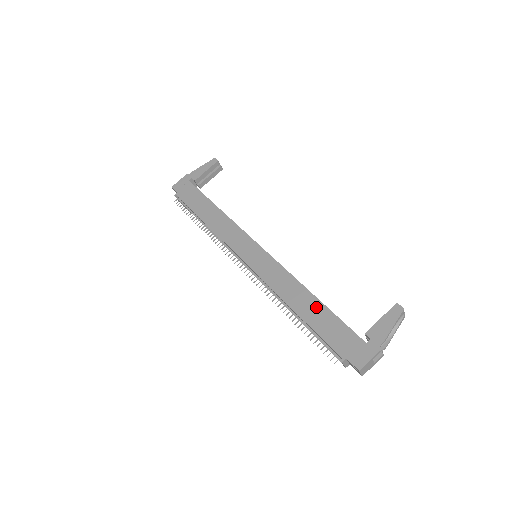
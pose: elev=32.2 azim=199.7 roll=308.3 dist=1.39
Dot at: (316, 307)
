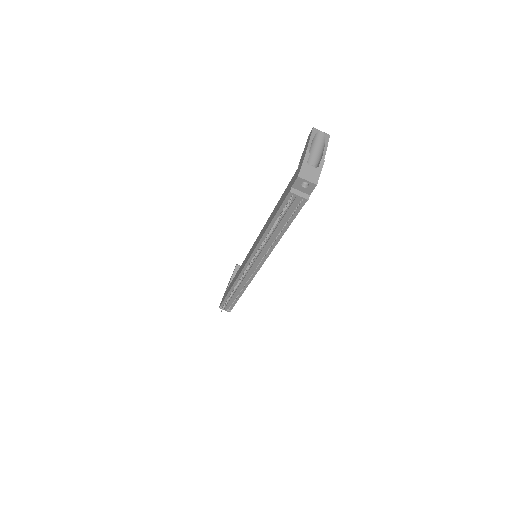
Dot at: (276, 207)
